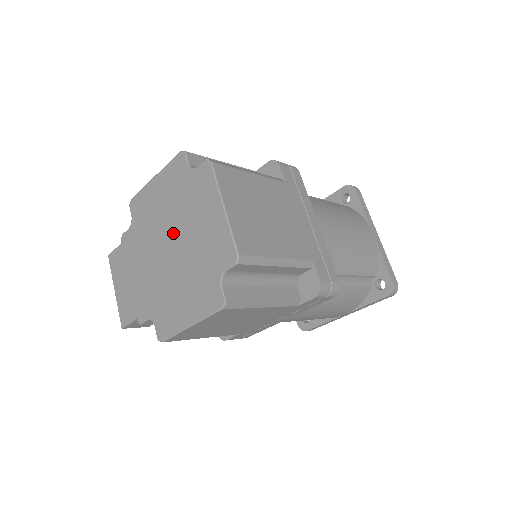
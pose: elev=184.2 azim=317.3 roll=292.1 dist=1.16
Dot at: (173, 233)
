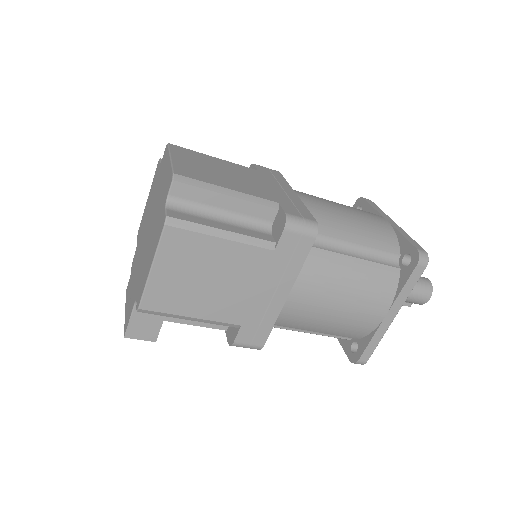
Dot at: (150, 216)
